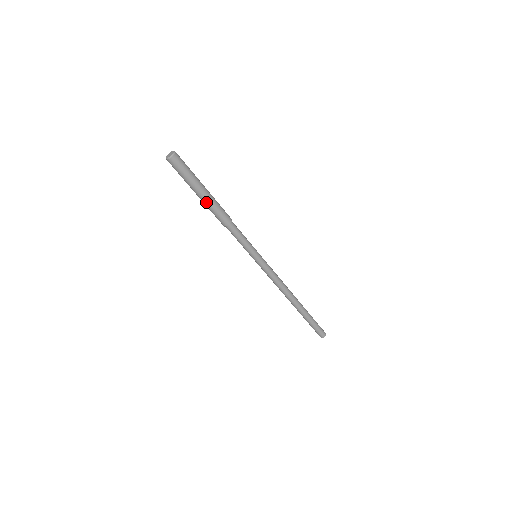
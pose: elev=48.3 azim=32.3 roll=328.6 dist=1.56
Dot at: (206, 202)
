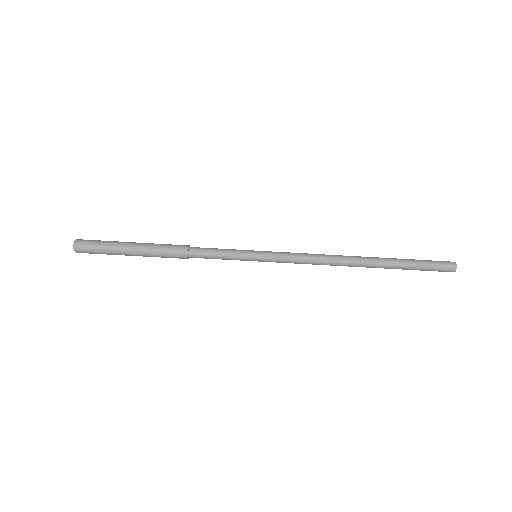
Dot at: (144, 251)
